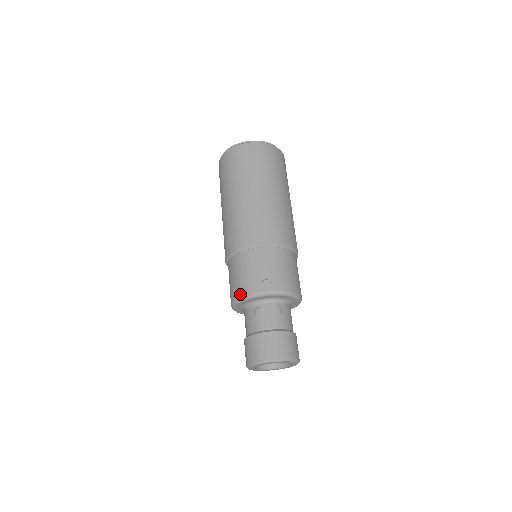
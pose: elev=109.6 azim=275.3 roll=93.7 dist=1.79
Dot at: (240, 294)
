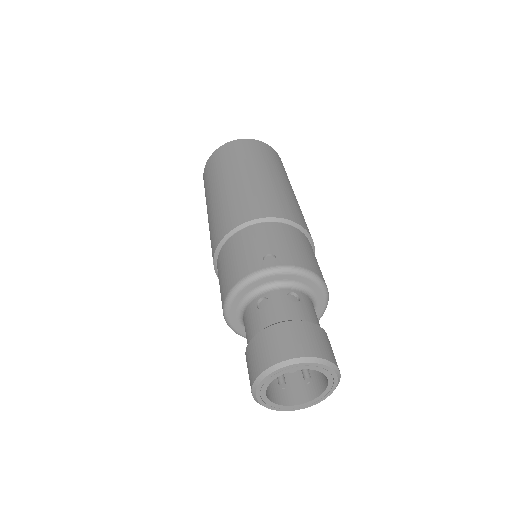
Dot at: (233, 283)
